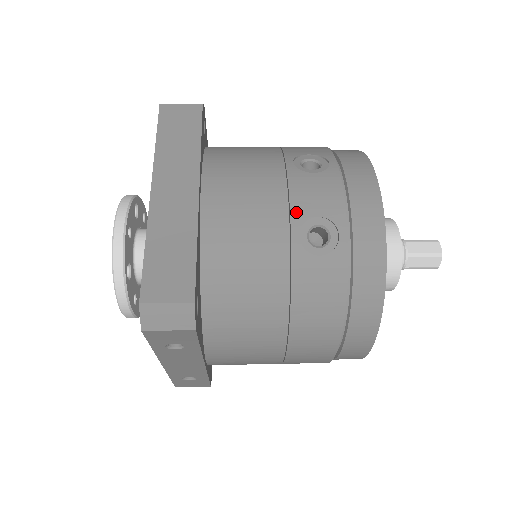
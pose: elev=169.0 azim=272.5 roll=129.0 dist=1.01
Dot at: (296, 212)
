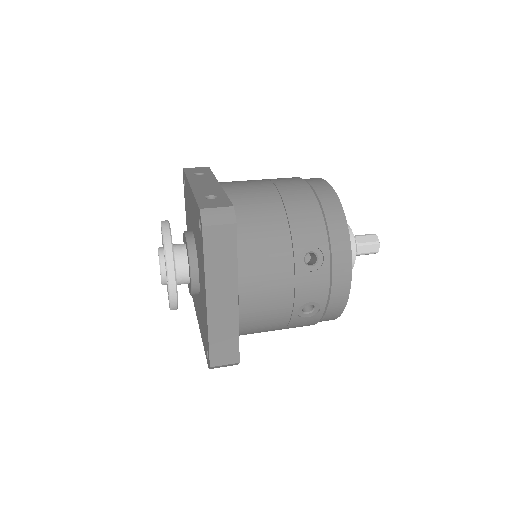
Dot at: (298, 302)
